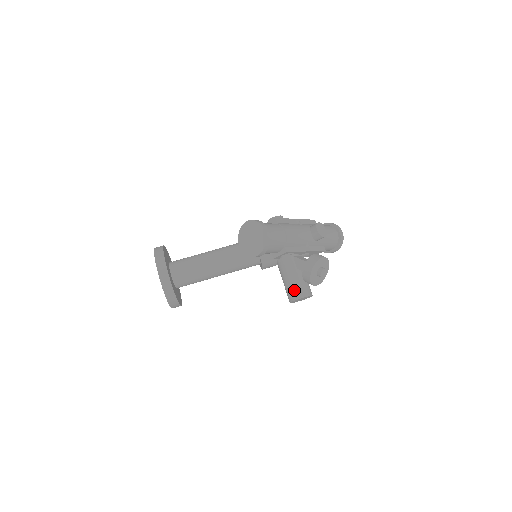
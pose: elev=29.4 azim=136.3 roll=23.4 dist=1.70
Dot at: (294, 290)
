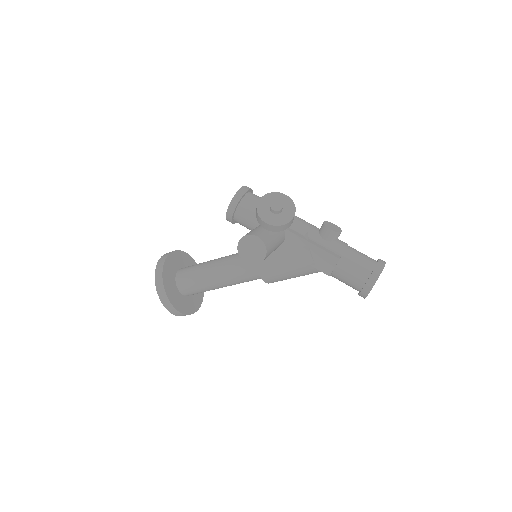
Dot at: occluded
